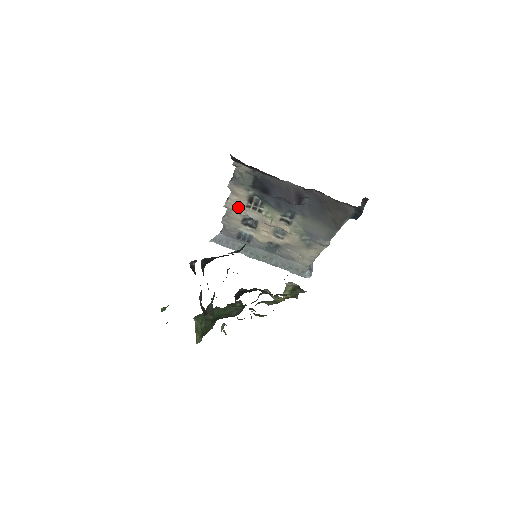
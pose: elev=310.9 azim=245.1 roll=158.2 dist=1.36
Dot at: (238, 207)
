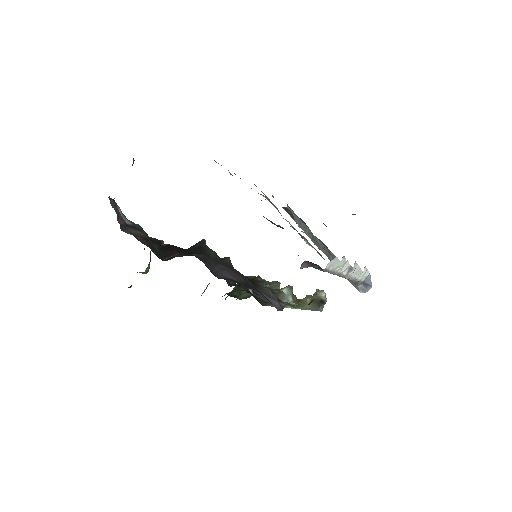
Dot at: occluded
